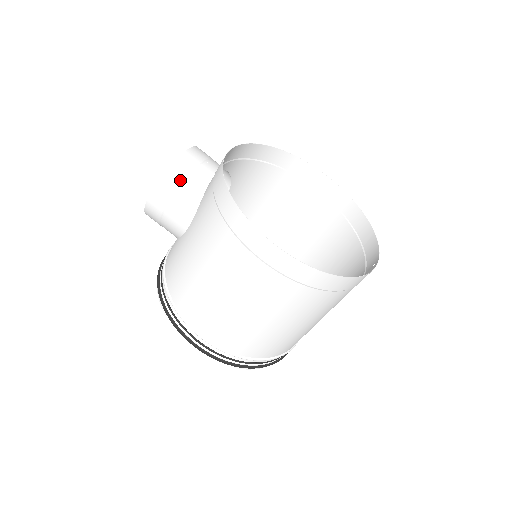
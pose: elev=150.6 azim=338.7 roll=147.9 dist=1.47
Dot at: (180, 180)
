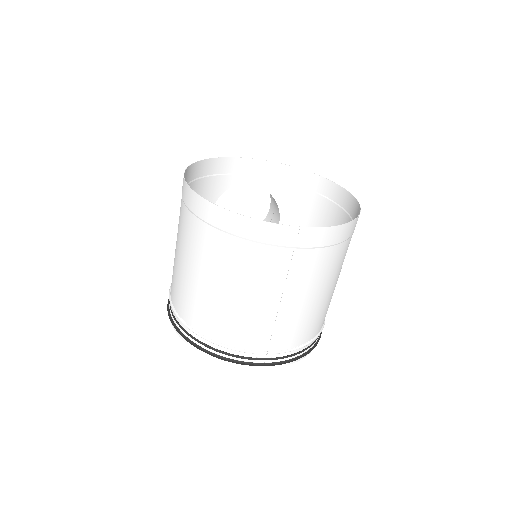
Dot at: occluded
